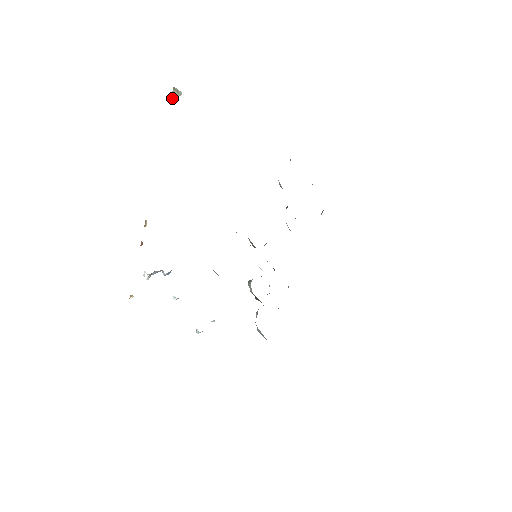
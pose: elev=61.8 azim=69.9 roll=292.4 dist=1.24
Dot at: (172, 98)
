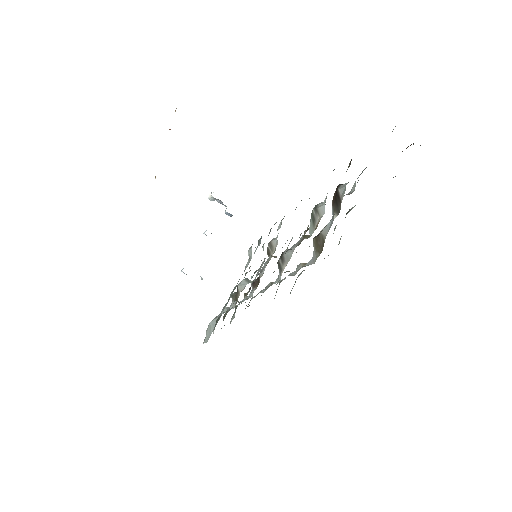
Dot at: out of frame
